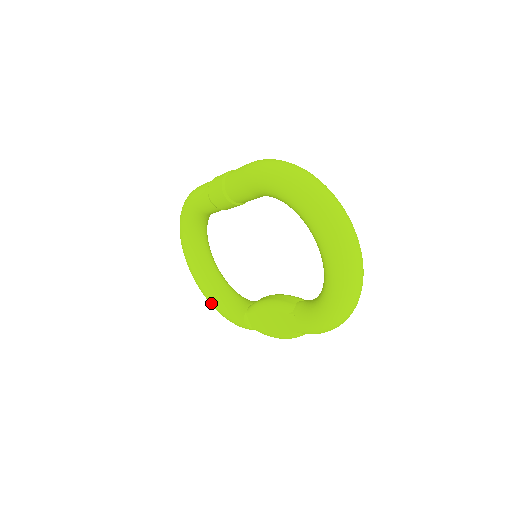
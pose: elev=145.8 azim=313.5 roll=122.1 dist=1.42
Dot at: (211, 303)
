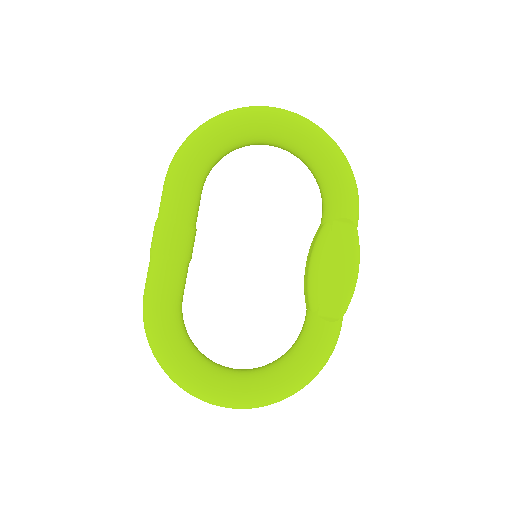
Dot at: (291, 384)
